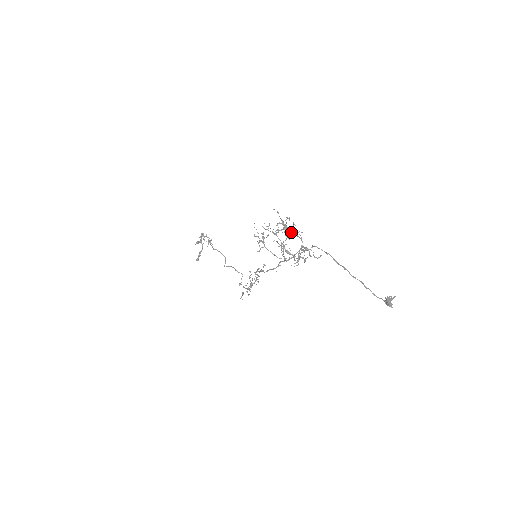
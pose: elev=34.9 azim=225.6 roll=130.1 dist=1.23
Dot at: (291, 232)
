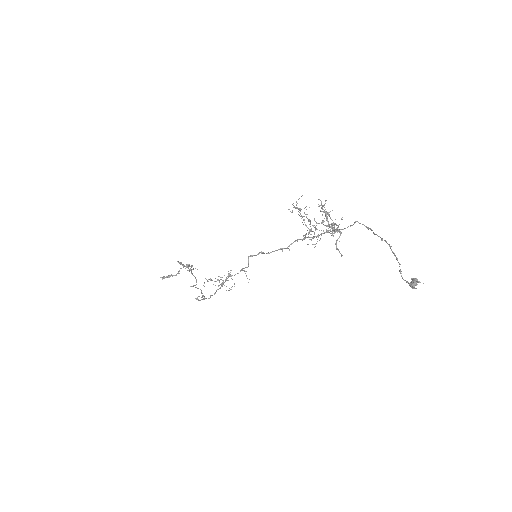
Dot at: occluded
